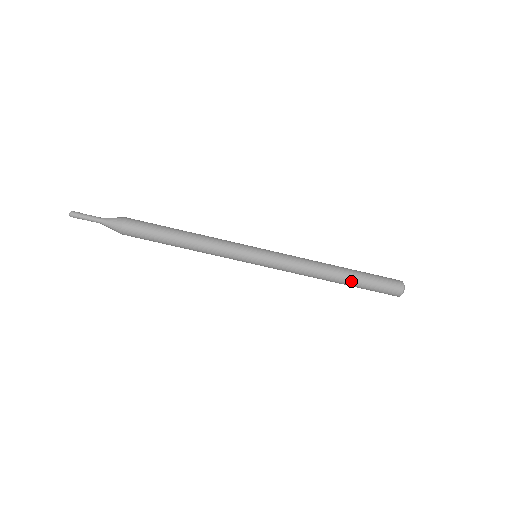
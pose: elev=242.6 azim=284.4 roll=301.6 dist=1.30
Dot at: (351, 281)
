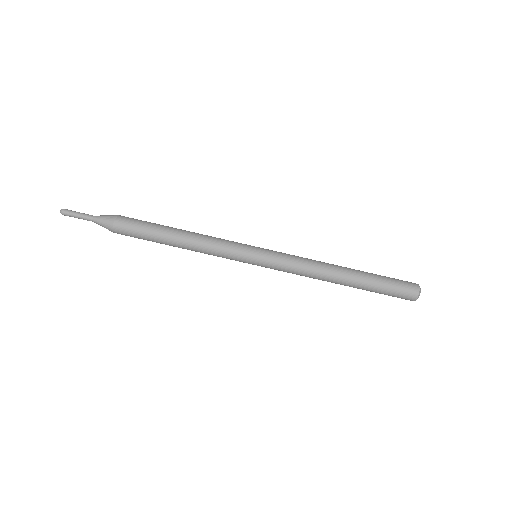
Dot at: (361, 280)
